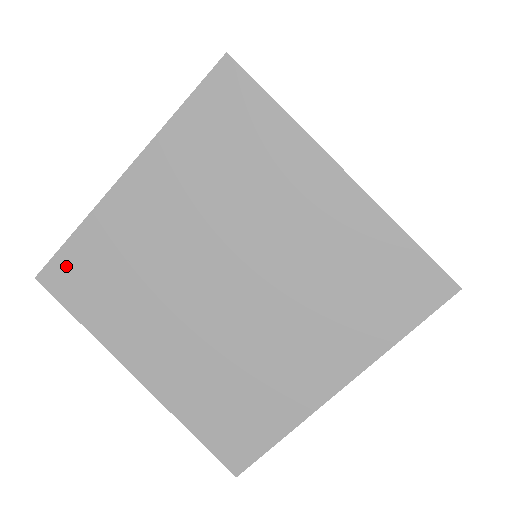
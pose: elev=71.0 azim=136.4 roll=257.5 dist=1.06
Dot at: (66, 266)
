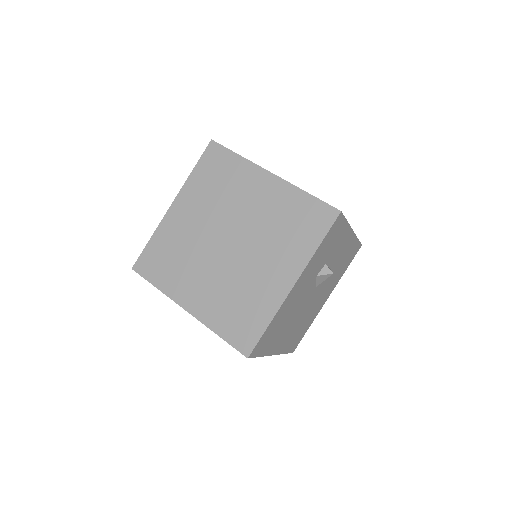
Dot at: (147, 258)
